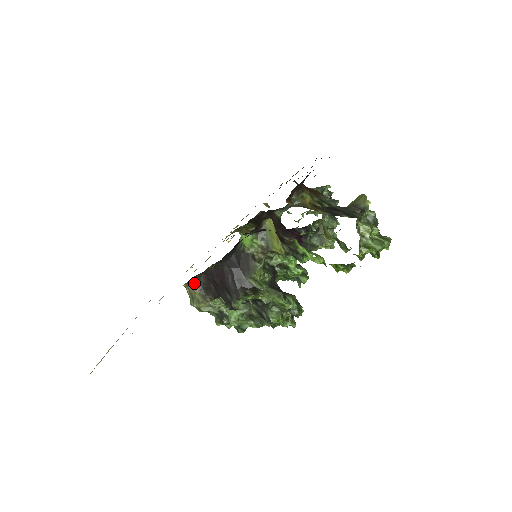
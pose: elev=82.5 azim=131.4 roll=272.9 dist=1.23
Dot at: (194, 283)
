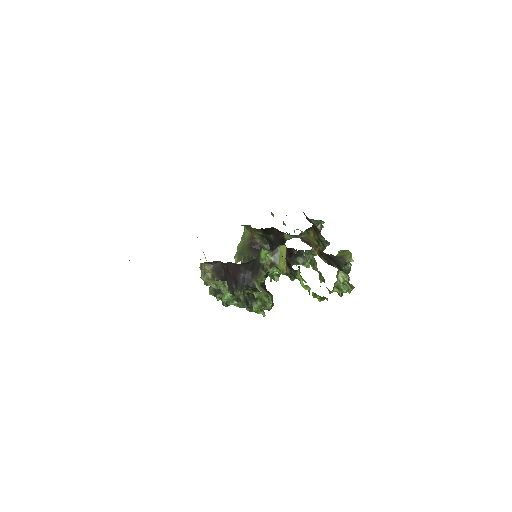
Dot at: (210, 264)
